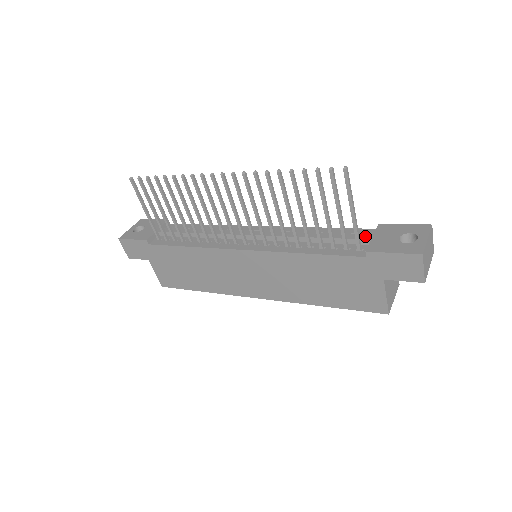
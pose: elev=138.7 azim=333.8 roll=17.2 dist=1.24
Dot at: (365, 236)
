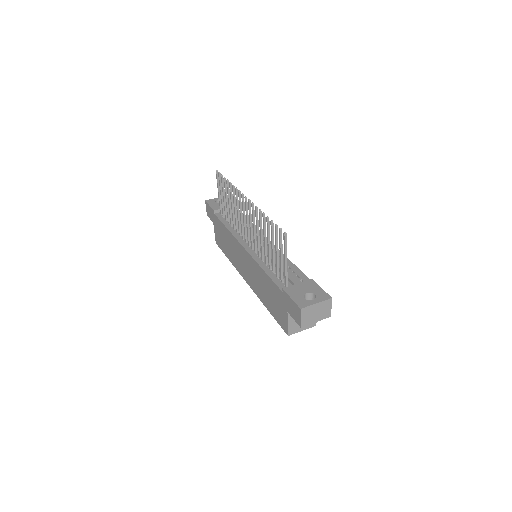
Dot at: (295, 280)
